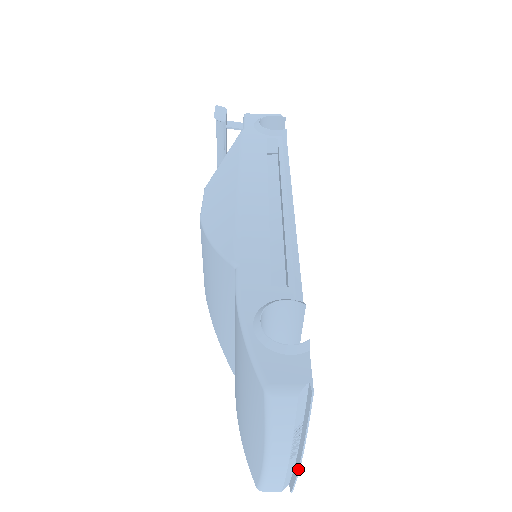
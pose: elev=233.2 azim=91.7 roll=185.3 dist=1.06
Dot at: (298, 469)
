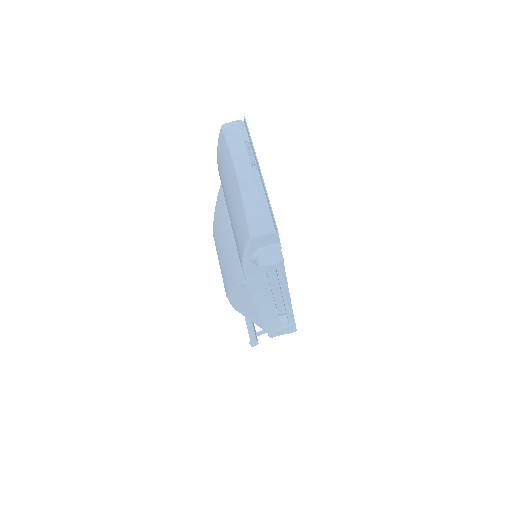
Dot at: (261, 177)
